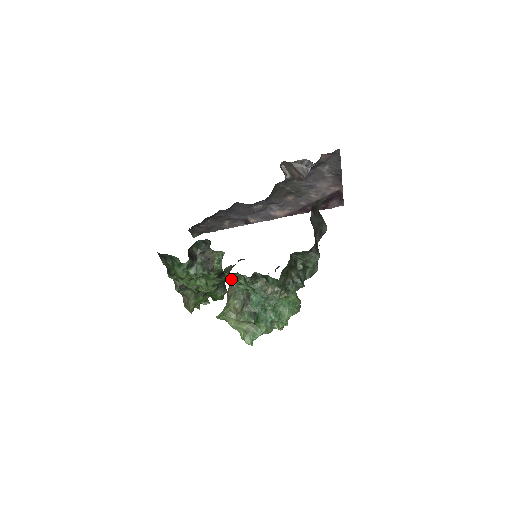
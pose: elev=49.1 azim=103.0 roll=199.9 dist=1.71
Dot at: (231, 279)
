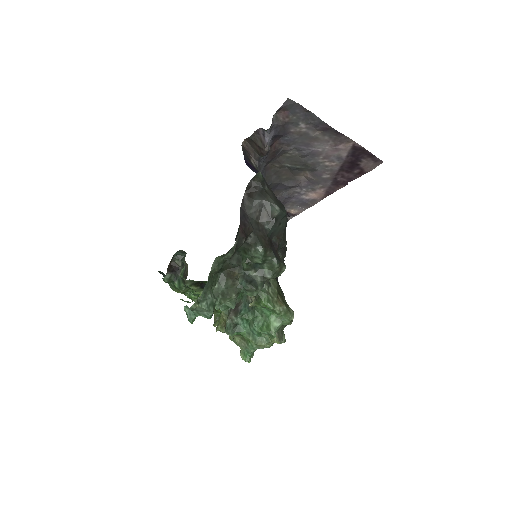
Dot at: occluded
